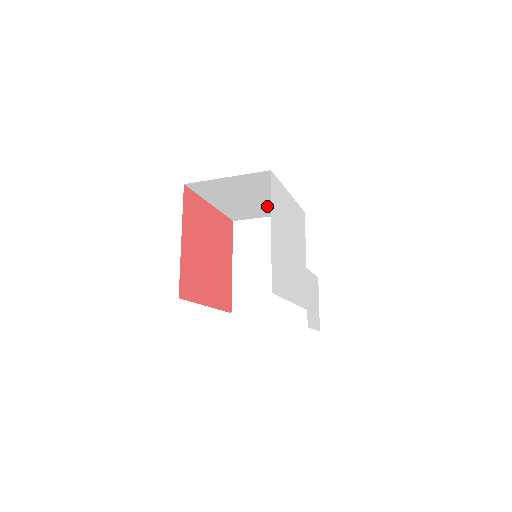
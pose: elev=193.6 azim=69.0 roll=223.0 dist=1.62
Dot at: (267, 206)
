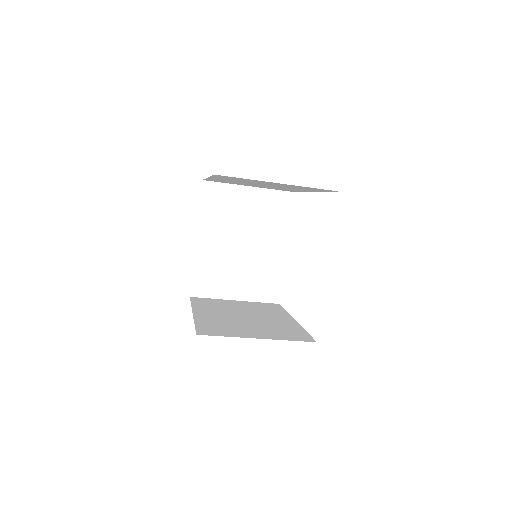
Dot at: occluded
